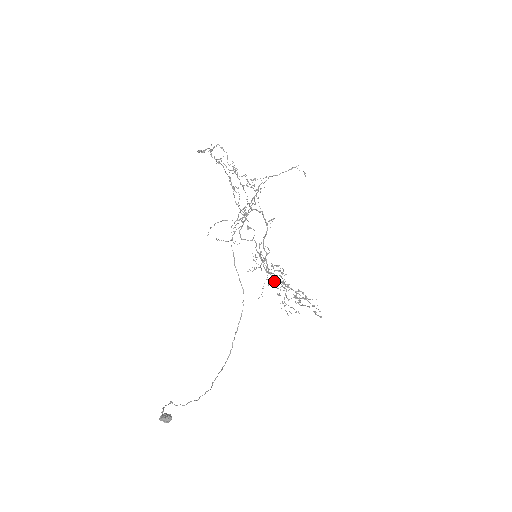
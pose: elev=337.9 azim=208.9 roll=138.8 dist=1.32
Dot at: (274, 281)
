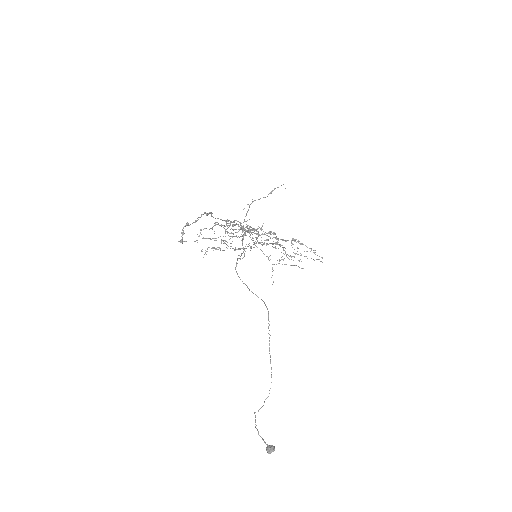
Dot at: (268, 240)
